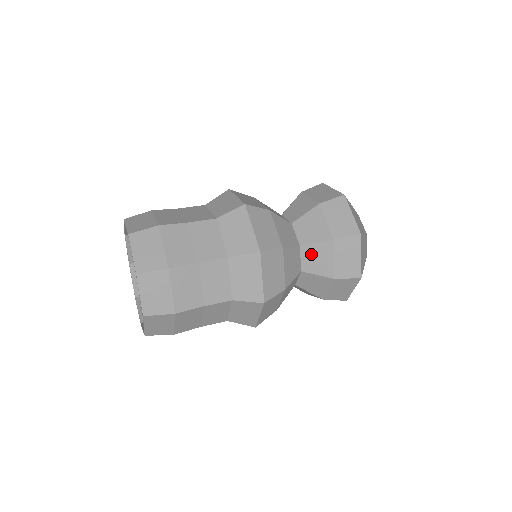
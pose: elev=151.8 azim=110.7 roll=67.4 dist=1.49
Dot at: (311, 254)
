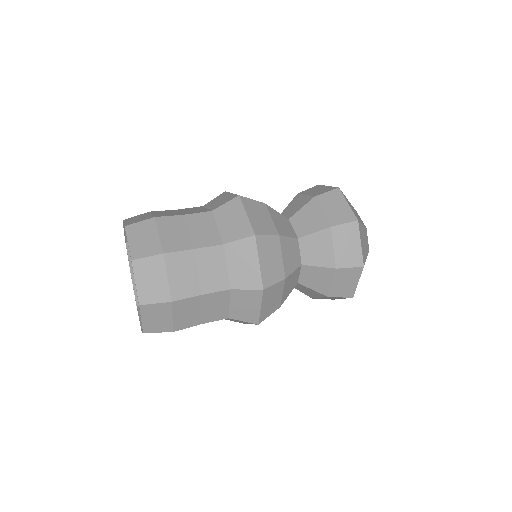
Dot at: (310, 245)
